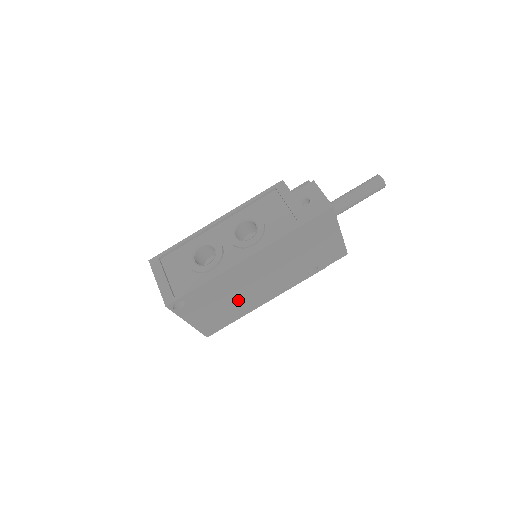
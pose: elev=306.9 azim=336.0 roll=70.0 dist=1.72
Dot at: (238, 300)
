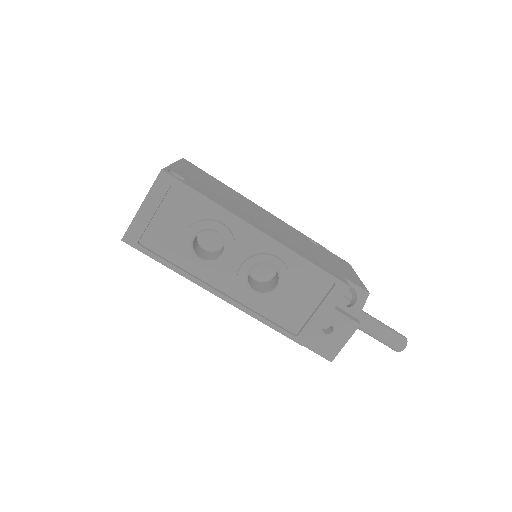
Dot at: occluded
